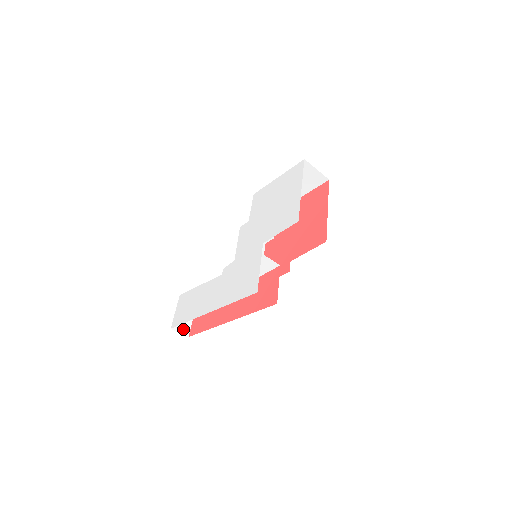
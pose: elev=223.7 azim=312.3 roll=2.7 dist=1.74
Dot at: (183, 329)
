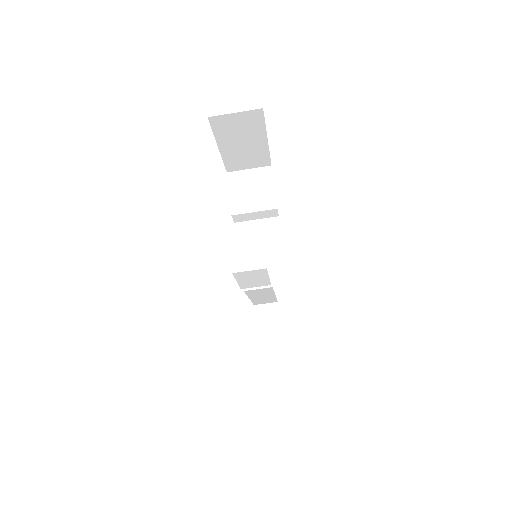
Dot at: (273, 340)
